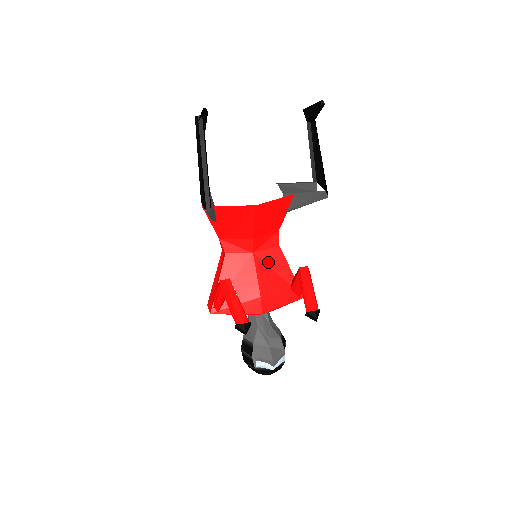
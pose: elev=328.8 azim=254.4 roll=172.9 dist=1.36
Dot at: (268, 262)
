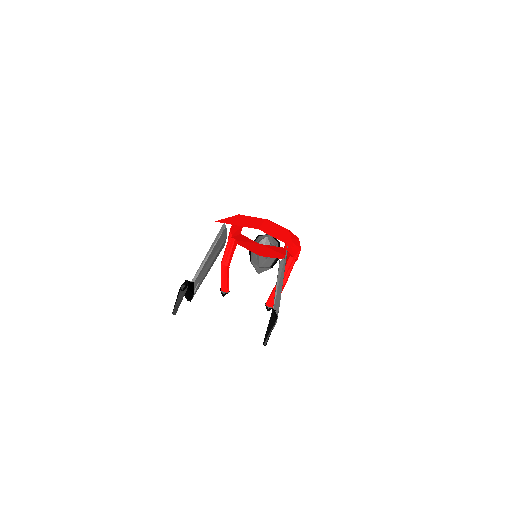
Dot at: (272, 249)
